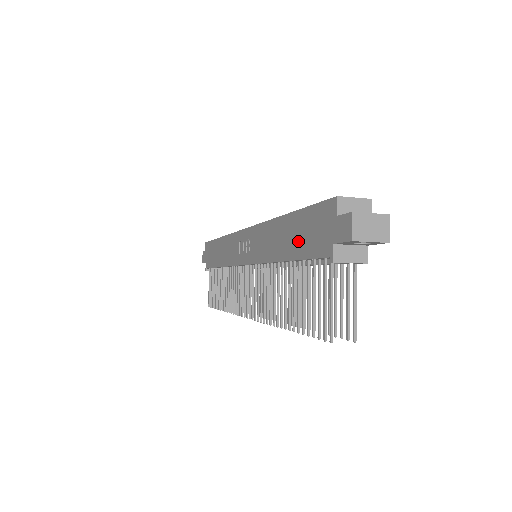
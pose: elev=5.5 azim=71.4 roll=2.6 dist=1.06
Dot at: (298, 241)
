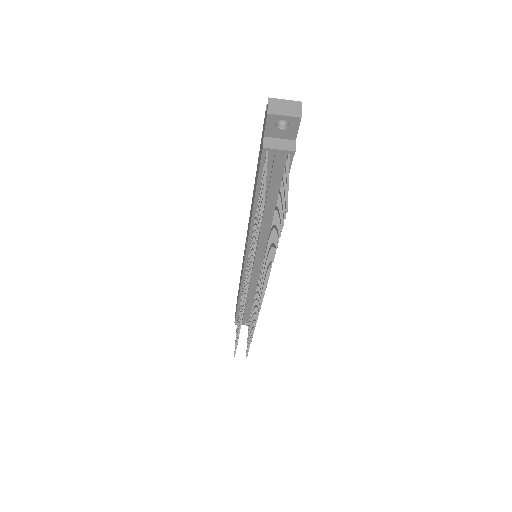
Dot at: (257, 175)
